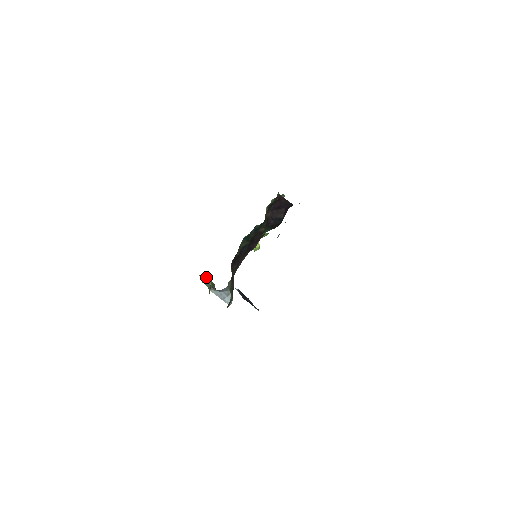
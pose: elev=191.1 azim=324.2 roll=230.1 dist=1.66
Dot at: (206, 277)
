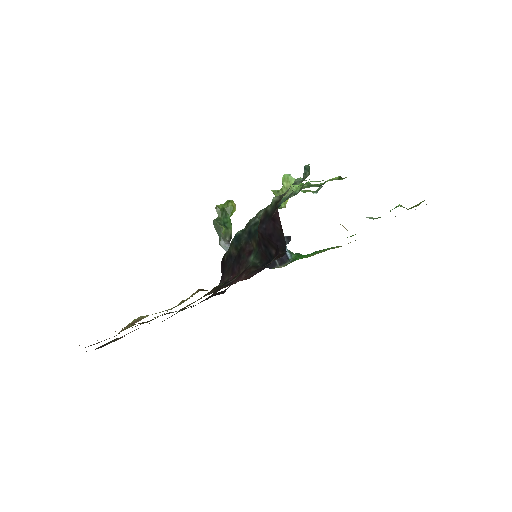
Dot at: (226, 208)
